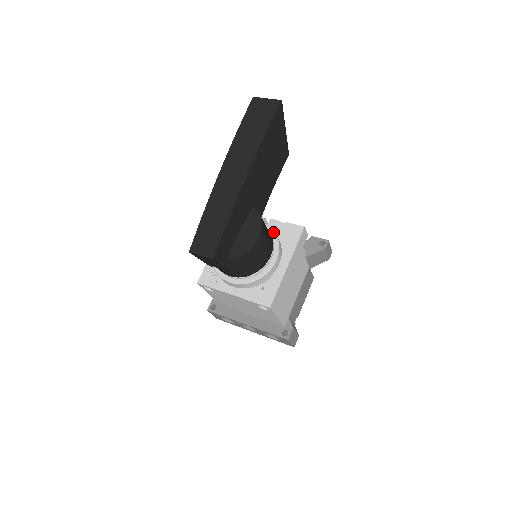
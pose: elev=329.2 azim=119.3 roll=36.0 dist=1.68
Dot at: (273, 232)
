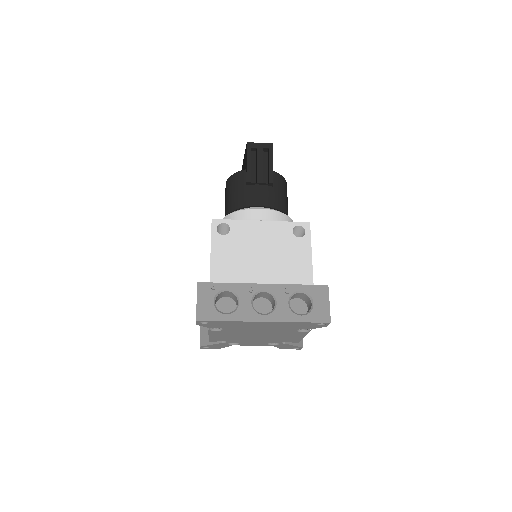
Dot at: occluded
